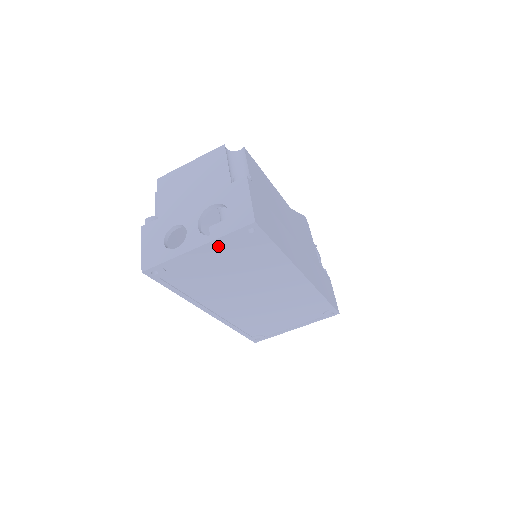
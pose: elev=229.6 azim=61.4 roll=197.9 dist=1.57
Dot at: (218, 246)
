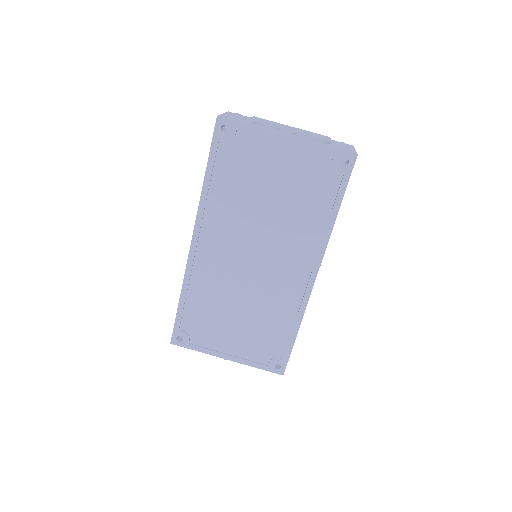
Dot at: (303, 154)
